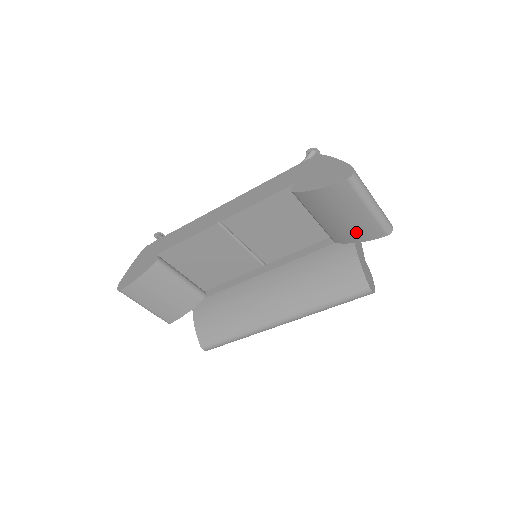
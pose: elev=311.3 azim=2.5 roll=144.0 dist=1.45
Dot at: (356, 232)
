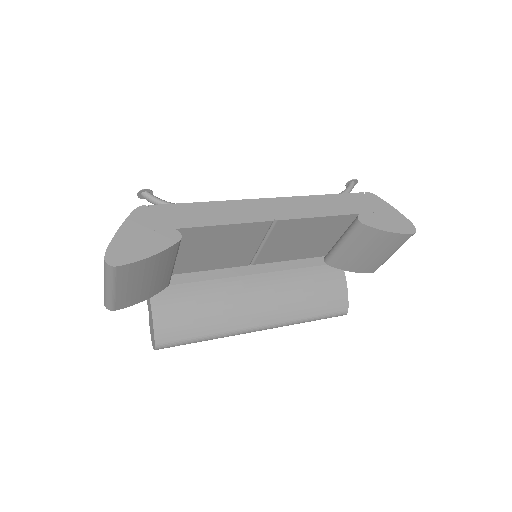
Dot at: (361, 265)
